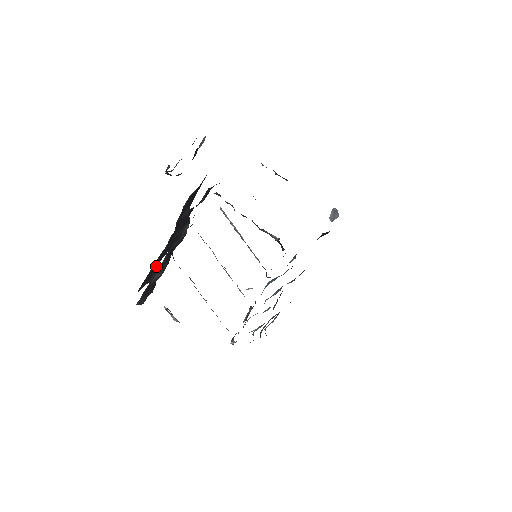
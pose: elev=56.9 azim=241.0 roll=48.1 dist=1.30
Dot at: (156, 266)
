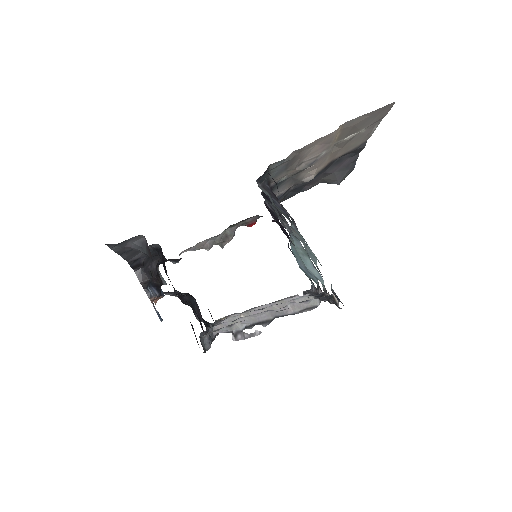
Dot at: occluded
